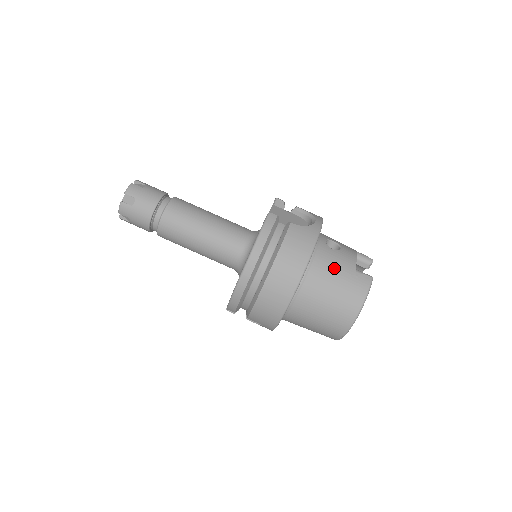
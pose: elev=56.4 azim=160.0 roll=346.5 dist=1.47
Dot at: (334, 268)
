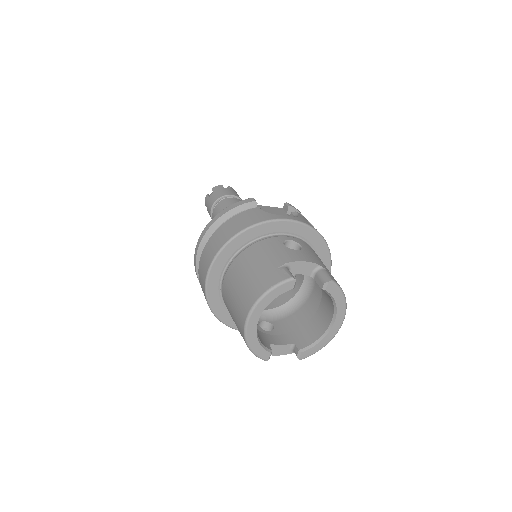
Dot at: (264, 255)
